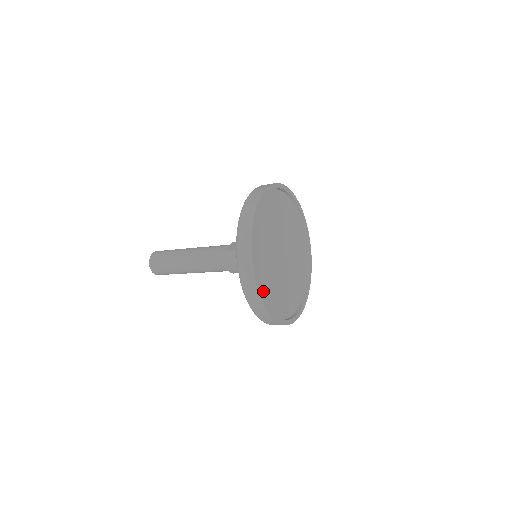
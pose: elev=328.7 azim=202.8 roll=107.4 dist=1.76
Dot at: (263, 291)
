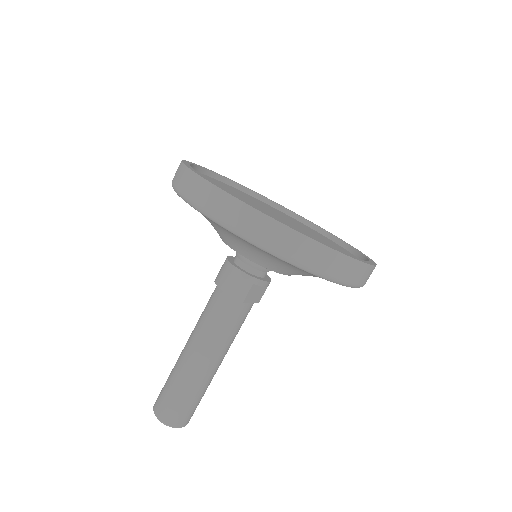
Dot at: occluded
